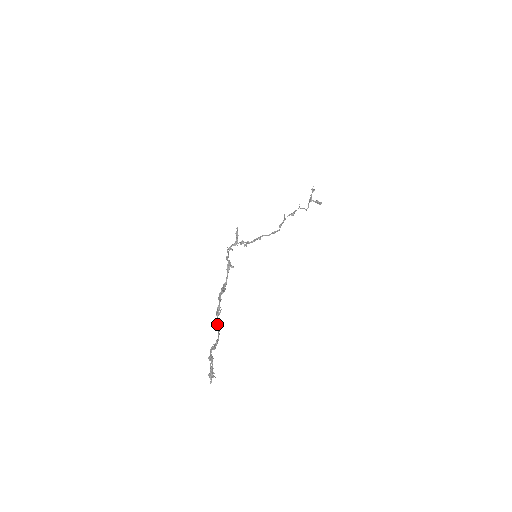
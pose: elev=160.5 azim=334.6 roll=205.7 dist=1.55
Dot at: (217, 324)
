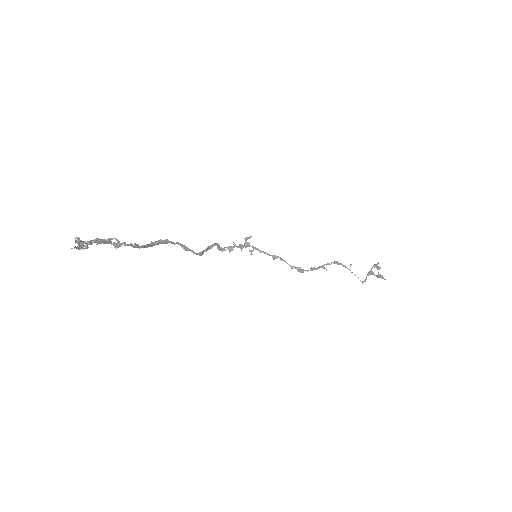
Dot at: occluded
